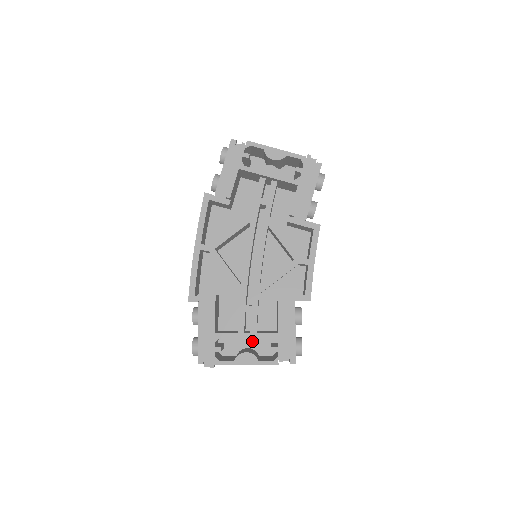
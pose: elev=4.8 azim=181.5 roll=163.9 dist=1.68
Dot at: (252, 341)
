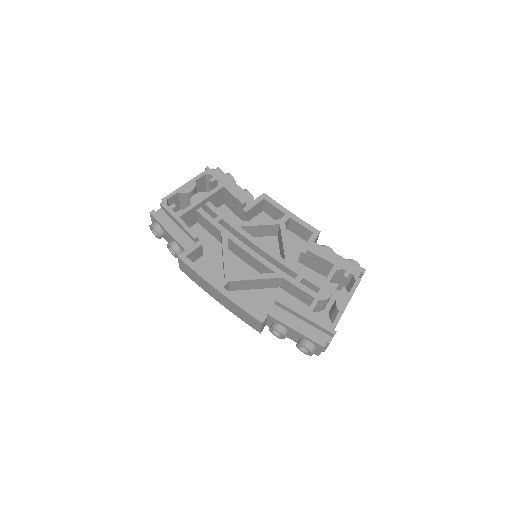
Dot at: (330, 287)
